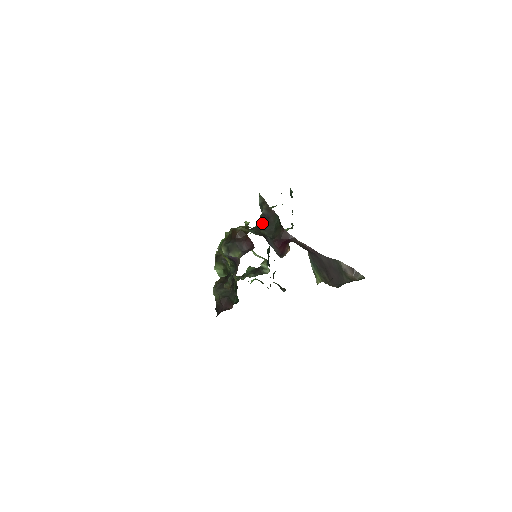
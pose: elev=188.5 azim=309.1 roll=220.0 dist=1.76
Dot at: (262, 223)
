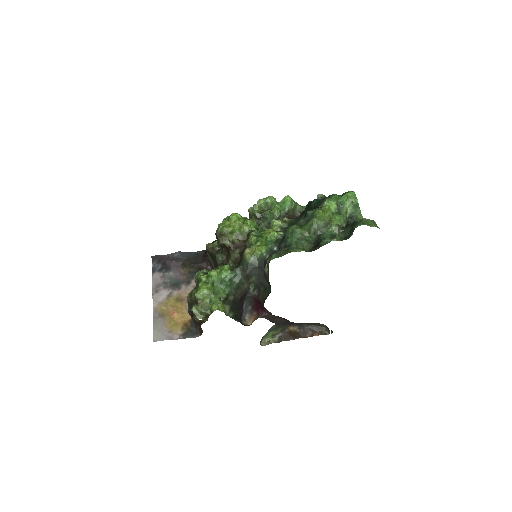
Dot at: (264, 265)
